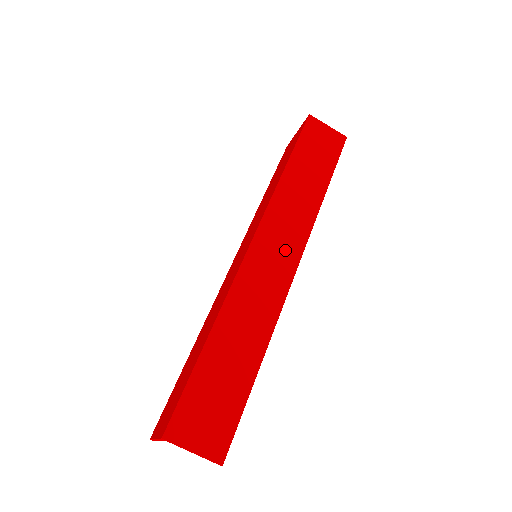
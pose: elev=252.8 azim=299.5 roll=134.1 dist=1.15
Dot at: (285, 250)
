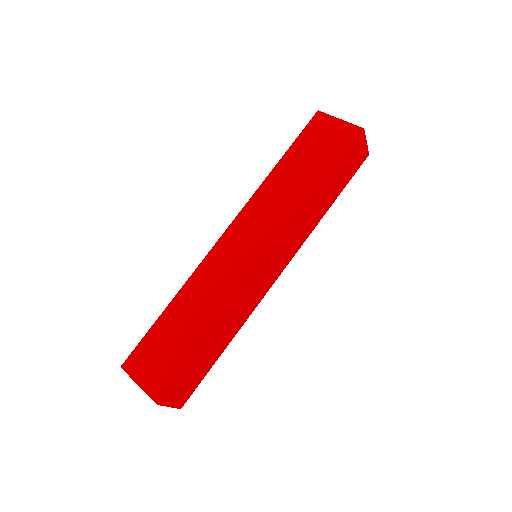
Dot at: (280, 264)
